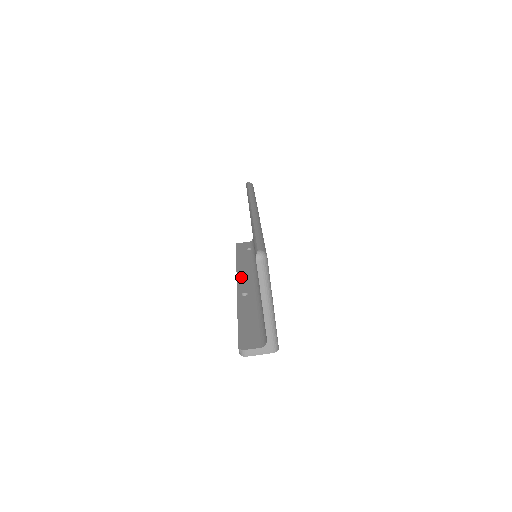
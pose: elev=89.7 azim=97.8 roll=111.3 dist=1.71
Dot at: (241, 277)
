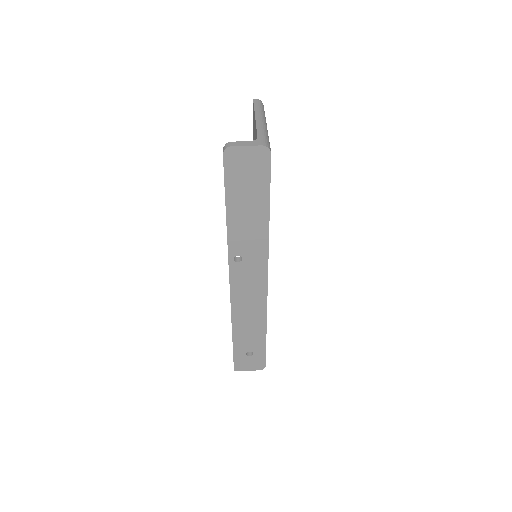
Dot at: occluded
